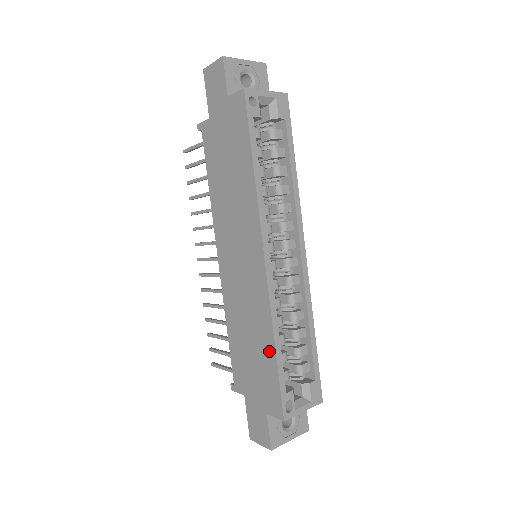
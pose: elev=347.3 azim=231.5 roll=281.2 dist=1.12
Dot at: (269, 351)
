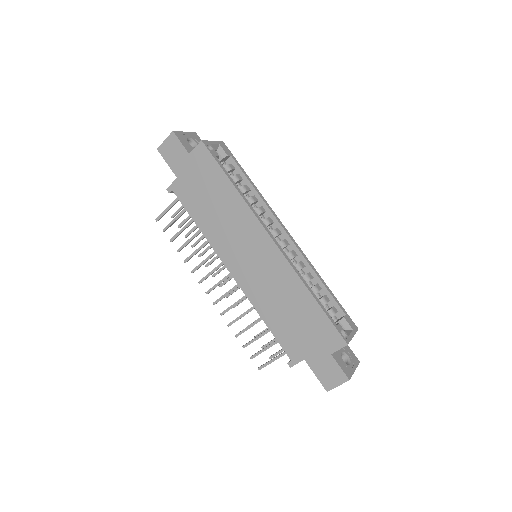
Dot at: (309, 303)
